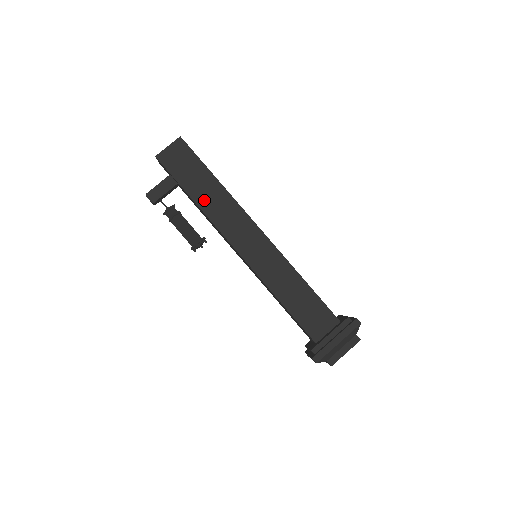
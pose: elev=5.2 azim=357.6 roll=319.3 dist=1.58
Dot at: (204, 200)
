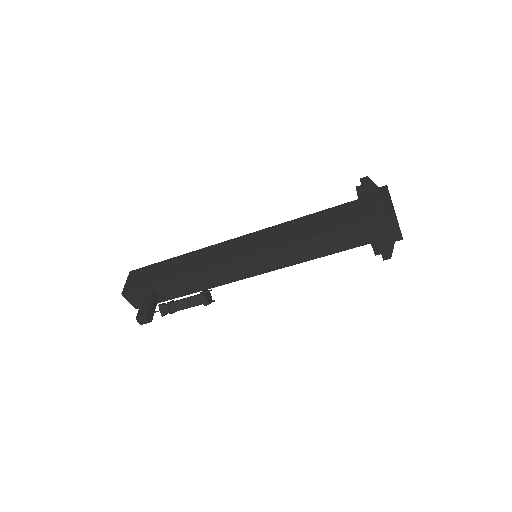
Dot at: (179, 271)
